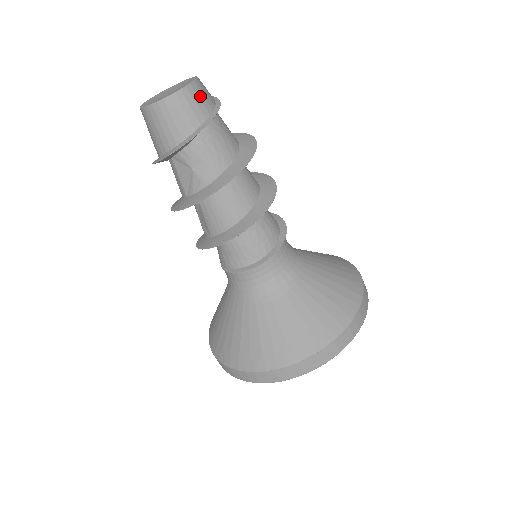
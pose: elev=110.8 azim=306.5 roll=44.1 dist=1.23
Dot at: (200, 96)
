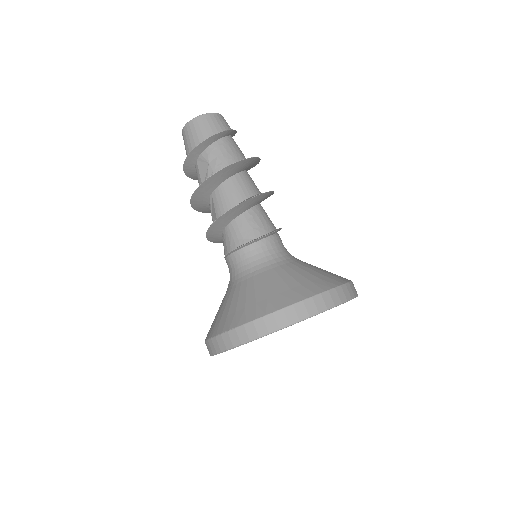
Dot at: (221, 121)
